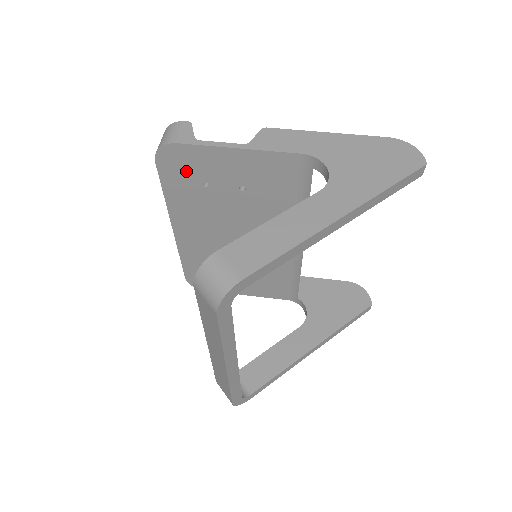
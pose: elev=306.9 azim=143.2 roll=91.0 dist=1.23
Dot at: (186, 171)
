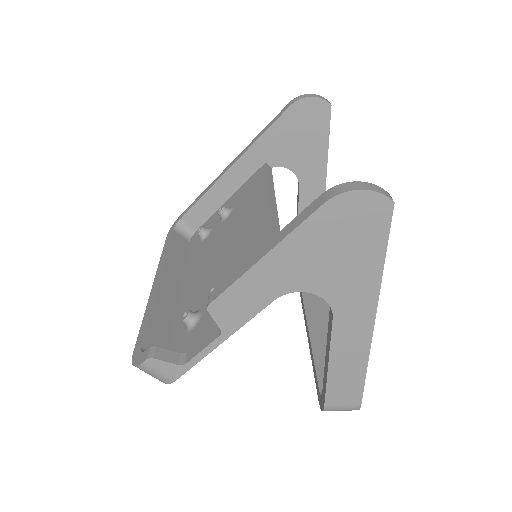
Dot at: occluded
